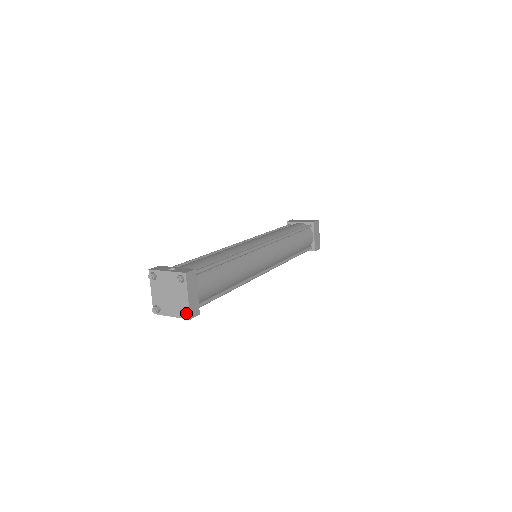
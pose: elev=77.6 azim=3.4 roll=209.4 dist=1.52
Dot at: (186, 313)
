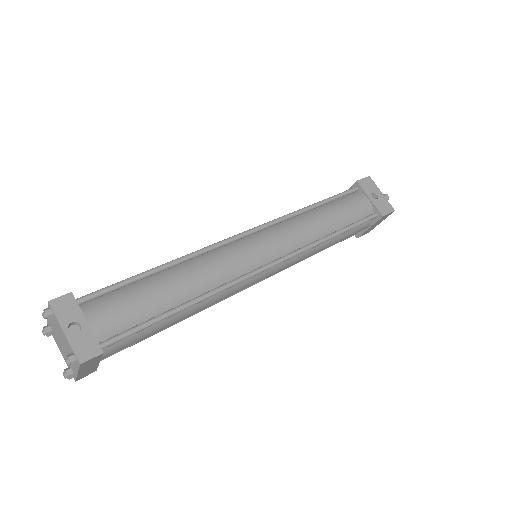
Dot at: (71, 377)
